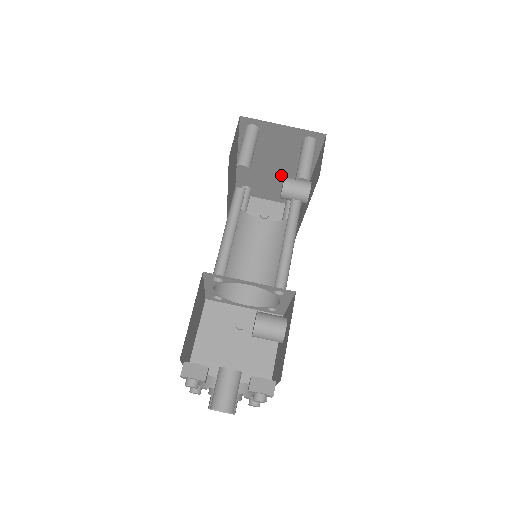
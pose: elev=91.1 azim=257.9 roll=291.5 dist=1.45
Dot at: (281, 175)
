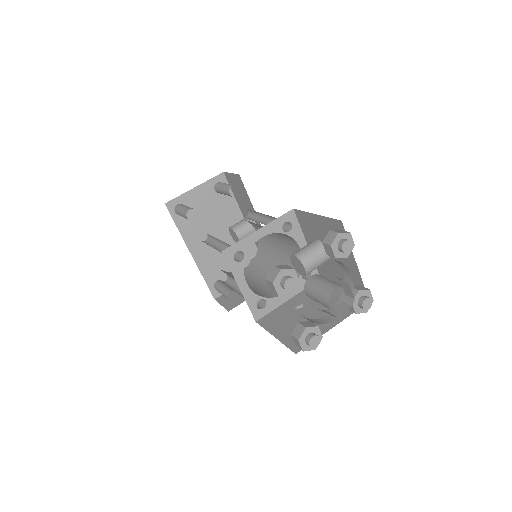
Dot at: (228, 242)
